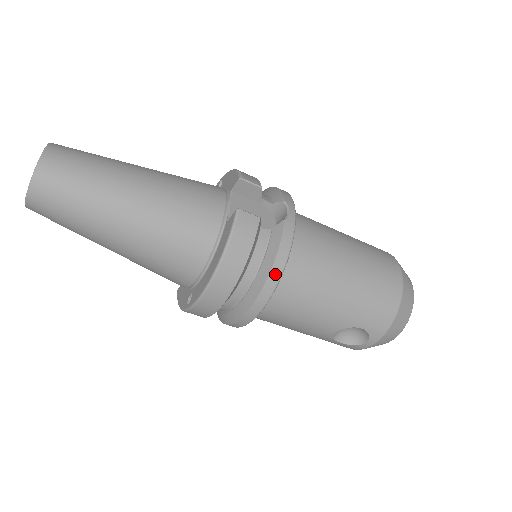
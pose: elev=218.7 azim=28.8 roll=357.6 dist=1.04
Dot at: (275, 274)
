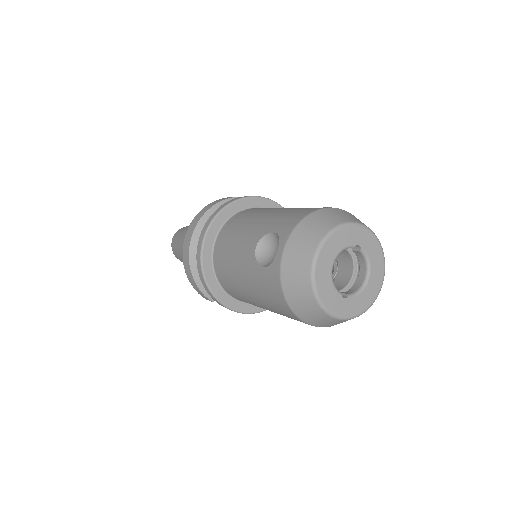
Dot at: (226, 204)
